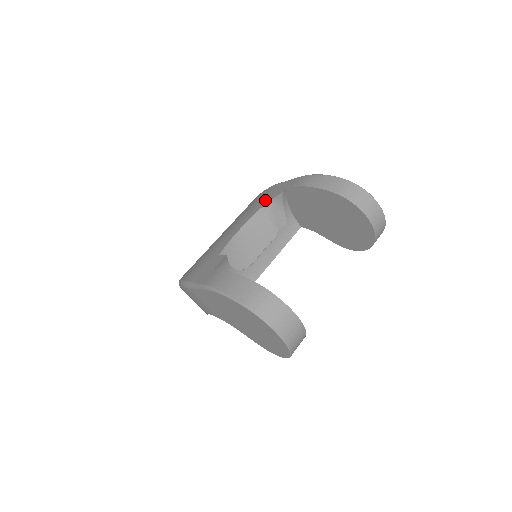
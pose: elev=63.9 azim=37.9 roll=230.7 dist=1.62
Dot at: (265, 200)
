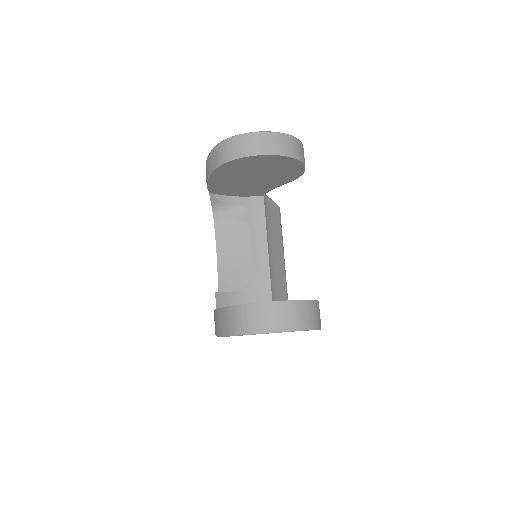
Dot at: occluded
